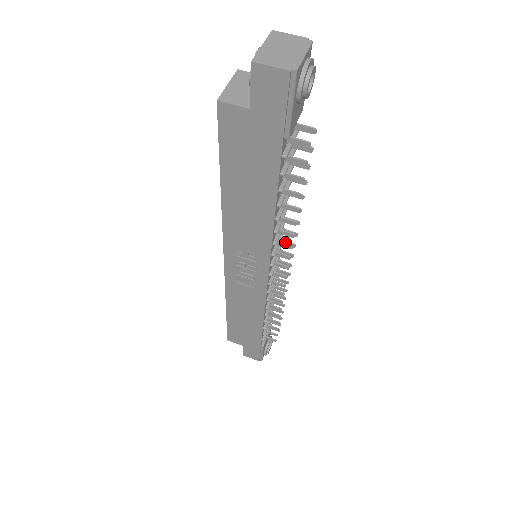
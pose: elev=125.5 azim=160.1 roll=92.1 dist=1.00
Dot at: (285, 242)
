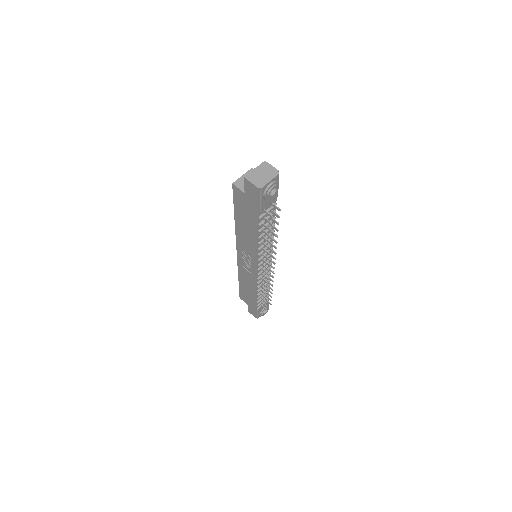
Dot at: (271, 255)
